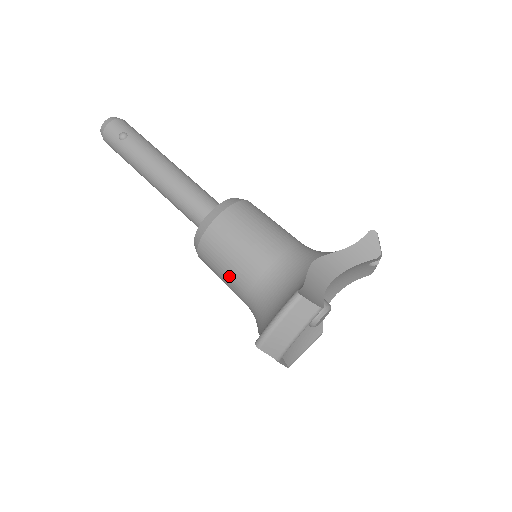
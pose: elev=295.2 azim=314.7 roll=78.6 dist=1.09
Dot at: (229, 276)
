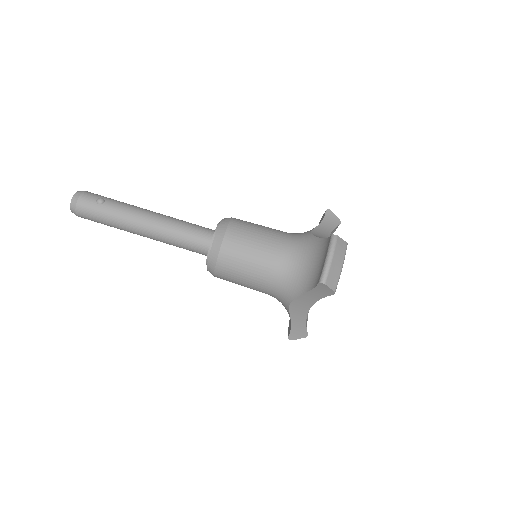
Dot at: (254, 267)
